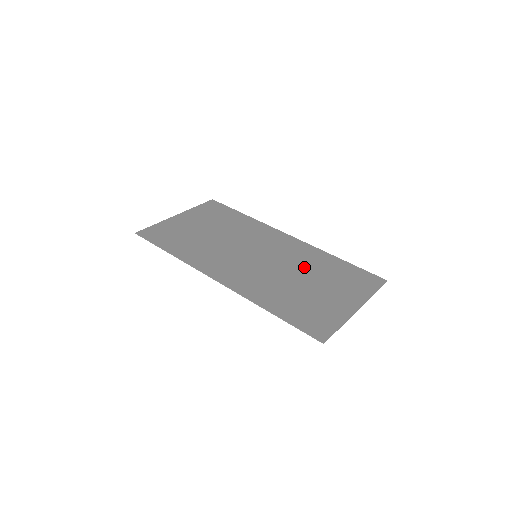
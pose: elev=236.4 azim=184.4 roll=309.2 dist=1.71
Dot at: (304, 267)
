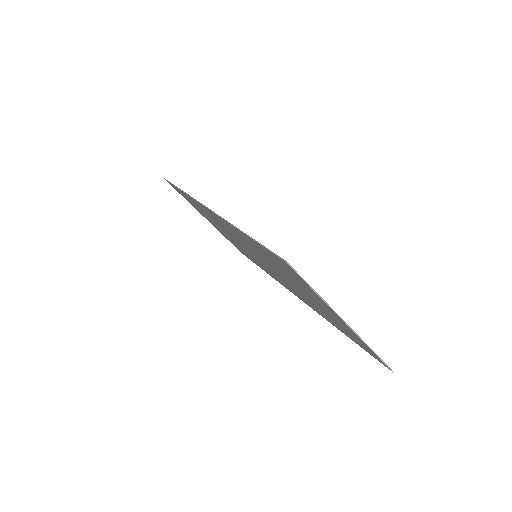
Dot at: occluded
